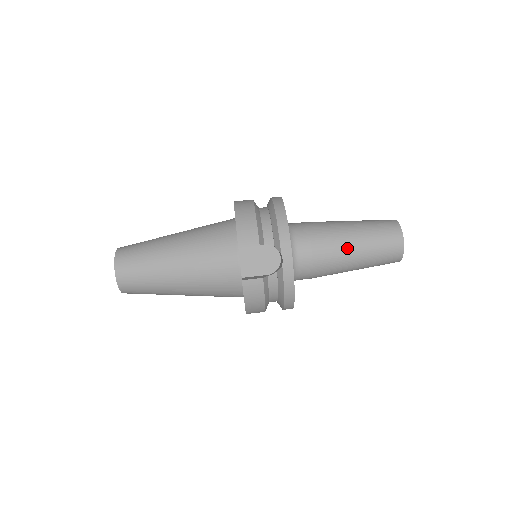
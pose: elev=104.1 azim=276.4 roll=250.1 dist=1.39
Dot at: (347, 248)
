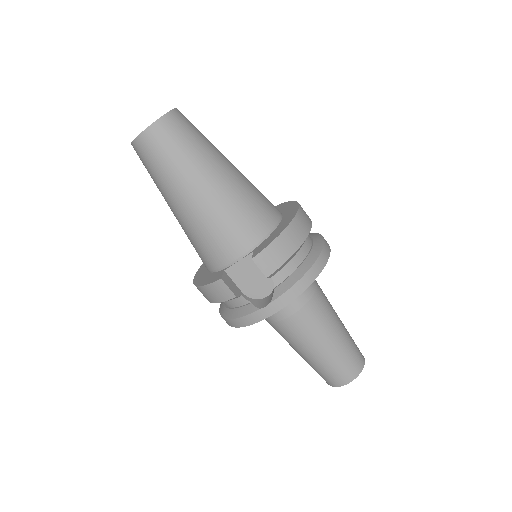
Dot at: (313, 343)
